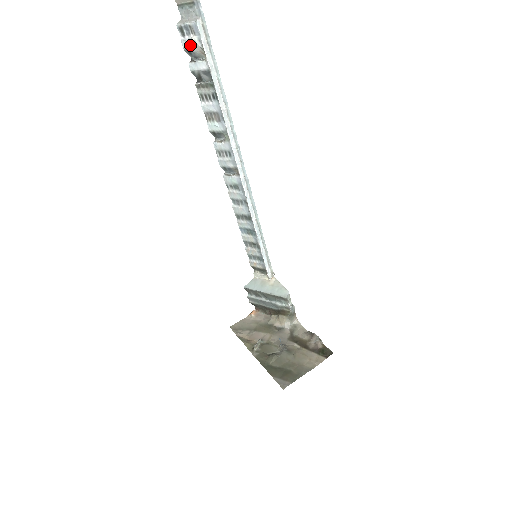
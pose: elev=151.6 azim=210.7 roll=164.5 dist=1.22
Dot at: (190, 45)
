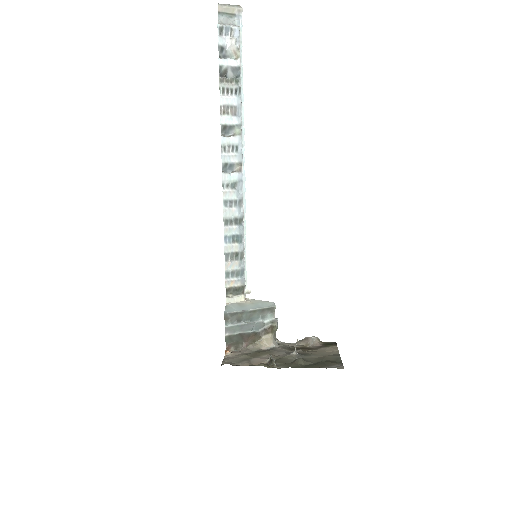
Dot at: (226, 43)
